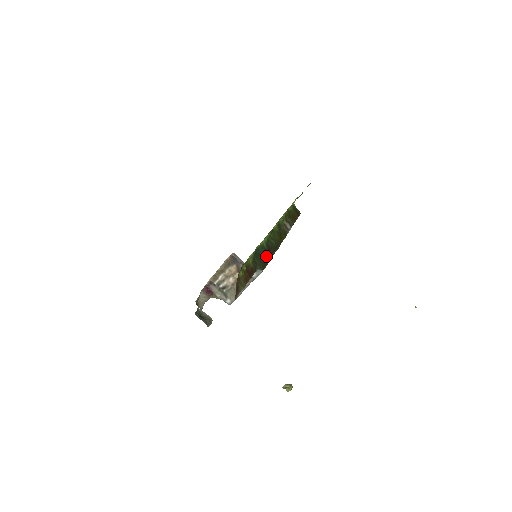
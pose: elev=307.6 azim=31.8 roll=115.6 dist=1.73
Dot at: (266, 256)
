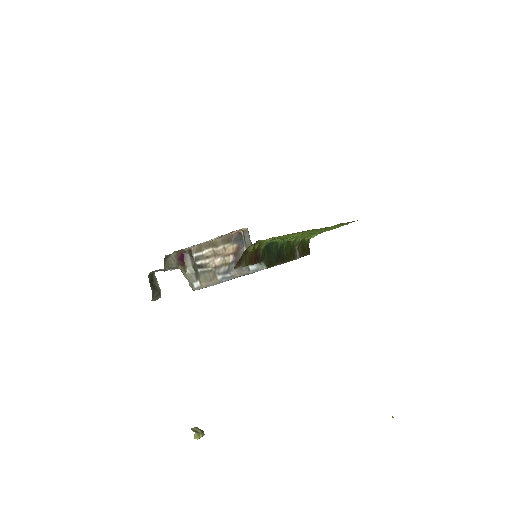
Dot at: (275, 257)
